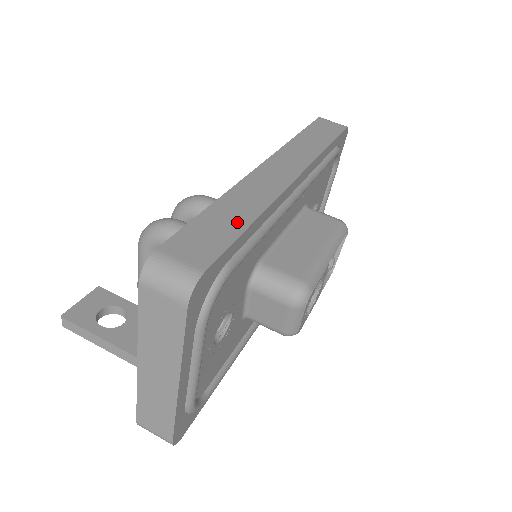
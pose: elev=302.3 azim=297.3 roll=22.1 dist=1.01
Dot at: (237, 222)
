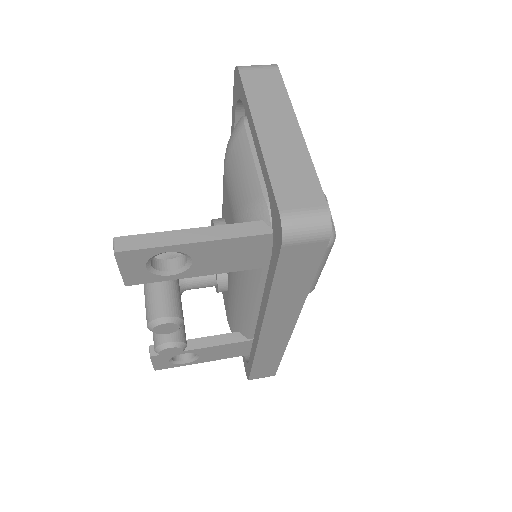
Dot at: occluded
